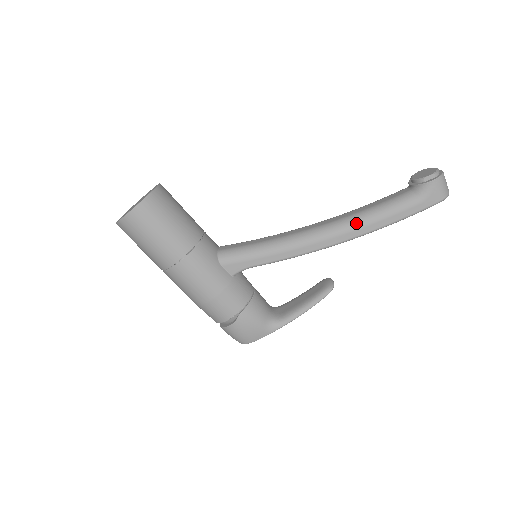
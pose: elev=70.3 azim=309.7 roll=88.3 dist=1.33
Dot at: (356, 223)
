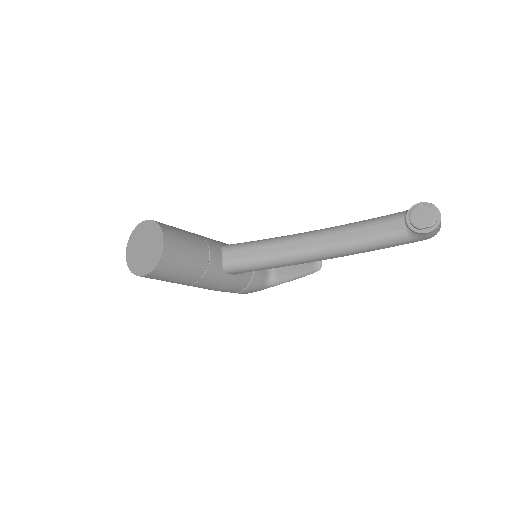
Dot at: (349, 250)
